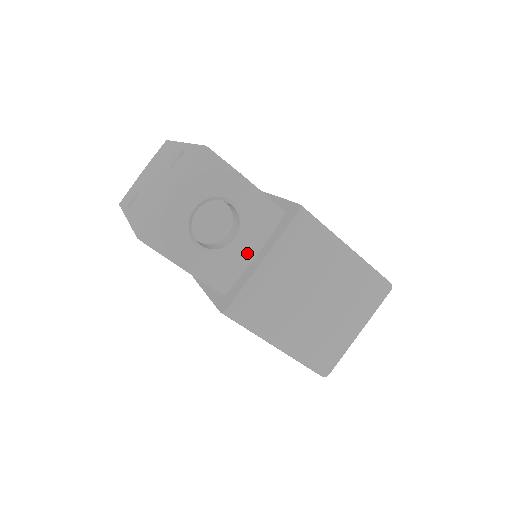
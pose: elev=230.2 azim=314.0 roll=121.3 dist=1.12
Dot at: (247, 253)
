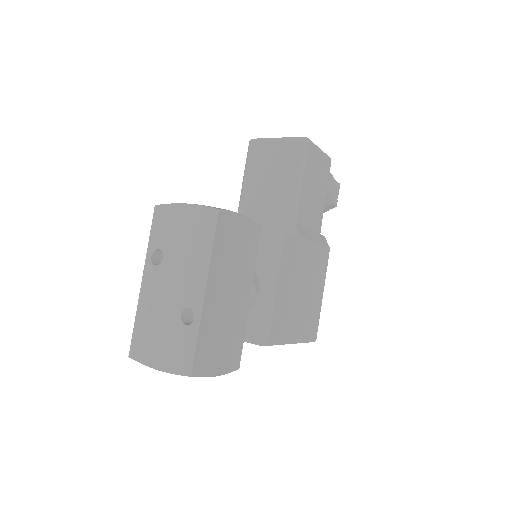
Dot at: occluded
